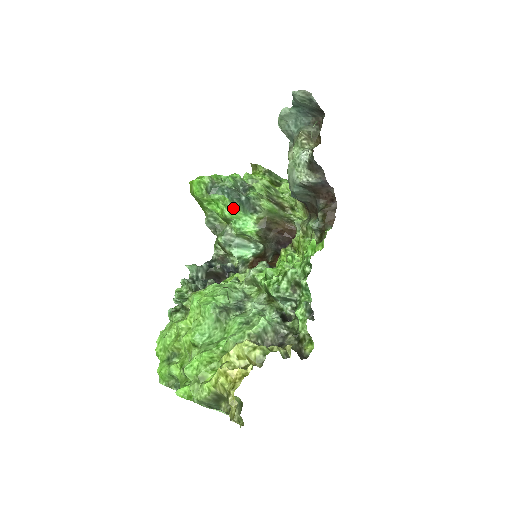
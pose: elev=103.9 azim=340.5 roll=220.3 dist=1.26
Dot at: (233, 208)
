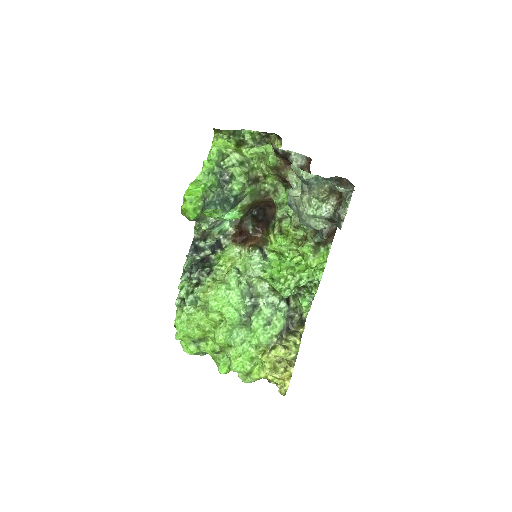
Dot at: (224, 213)
